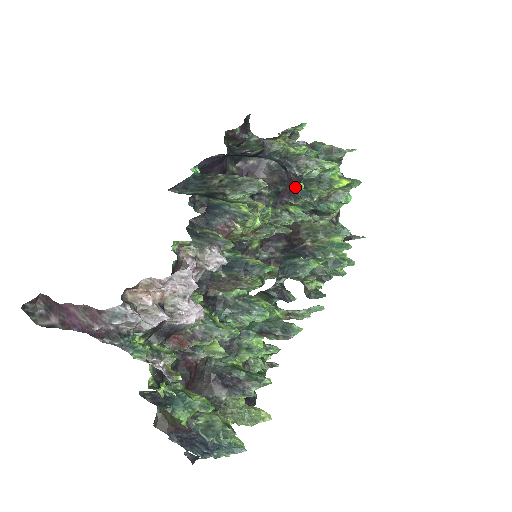
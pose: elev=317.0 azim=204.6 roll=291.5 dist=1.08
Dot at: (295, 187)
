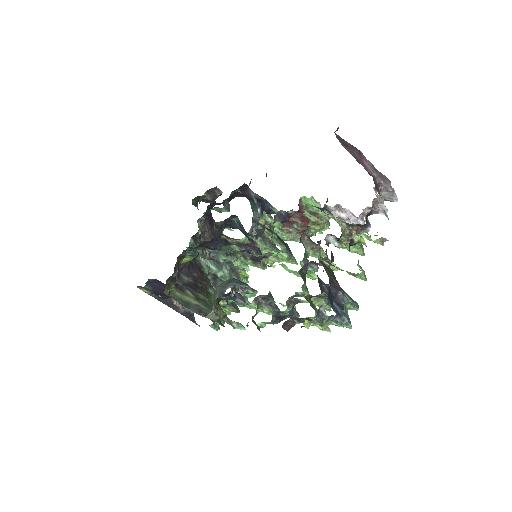
Dot at: occluded
